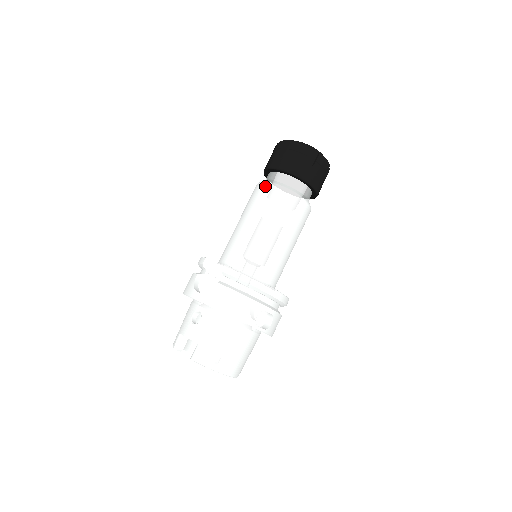
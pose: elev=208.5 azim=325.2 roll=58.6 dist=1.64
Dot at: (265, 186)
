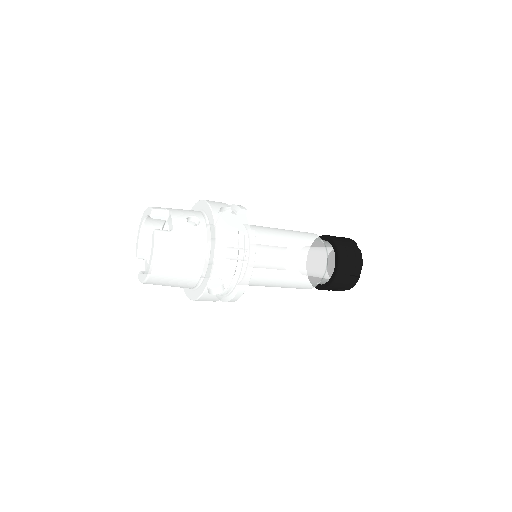
Dot at: (320, 241)
